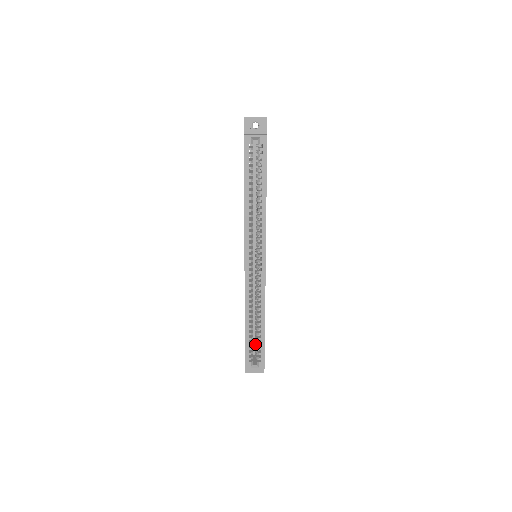
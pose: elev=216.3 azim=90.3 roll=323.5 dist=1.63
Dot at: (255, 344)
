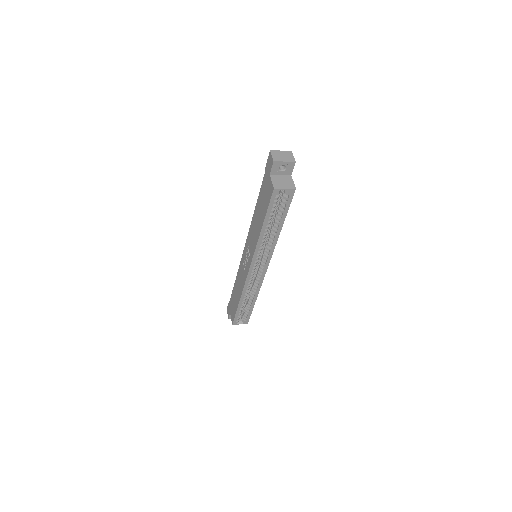
Dot at: occluded
